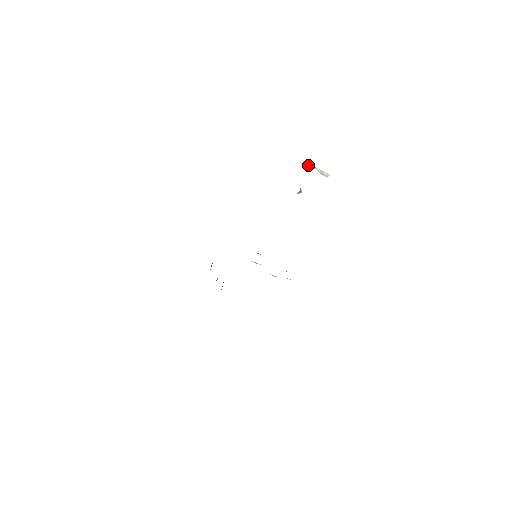
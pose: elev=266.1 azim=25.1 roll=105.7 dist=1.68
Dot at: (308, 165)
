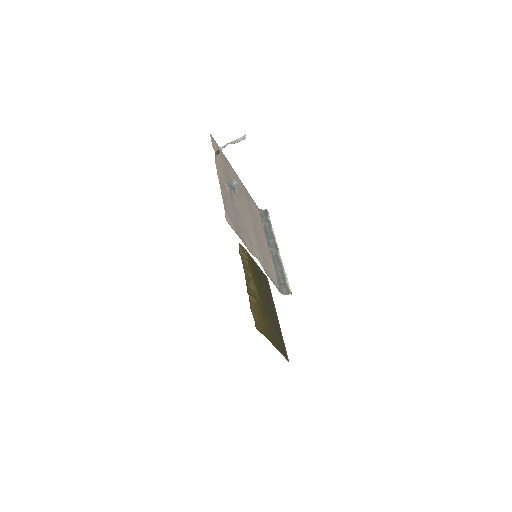
Dot at: (218, 152)
